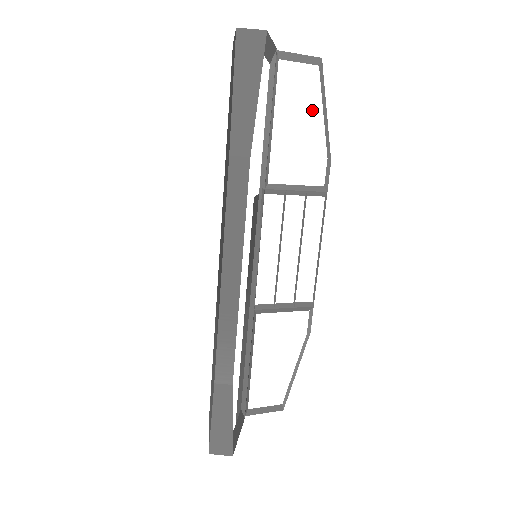
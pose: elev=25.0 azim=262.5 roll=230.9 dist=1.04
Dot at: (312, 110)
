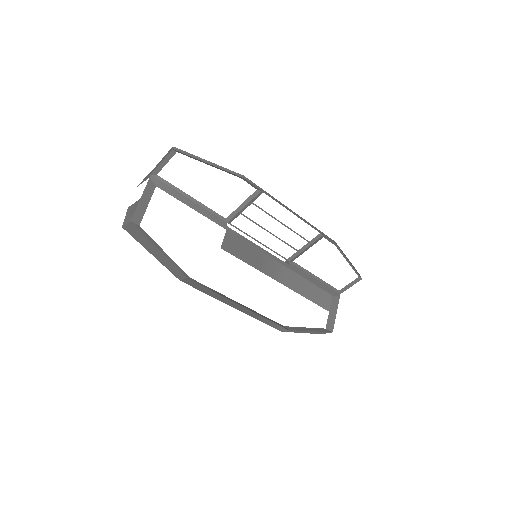
Dot at: (202, 171)
